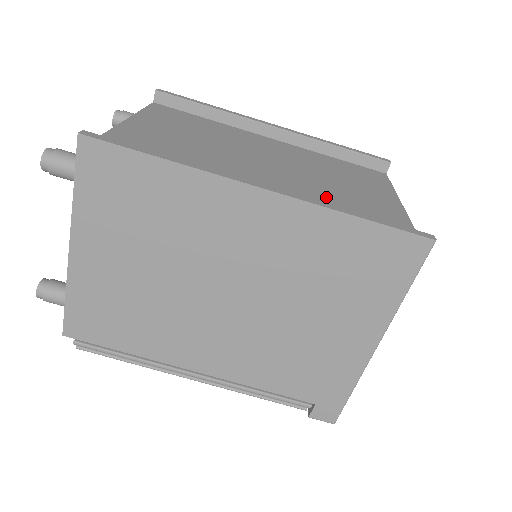
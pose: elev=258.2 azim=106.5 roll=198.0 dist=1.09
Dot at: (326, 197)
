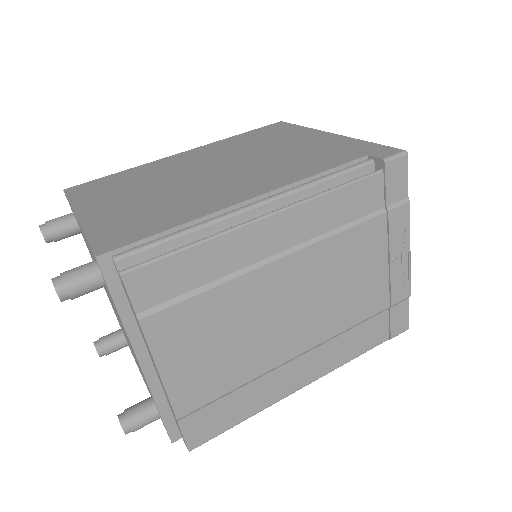
Dot at: occluded
